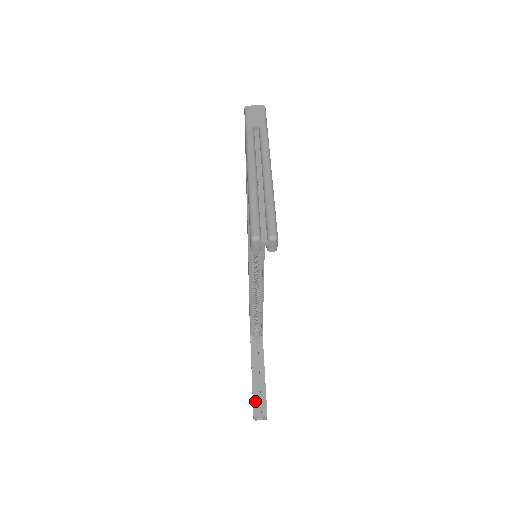
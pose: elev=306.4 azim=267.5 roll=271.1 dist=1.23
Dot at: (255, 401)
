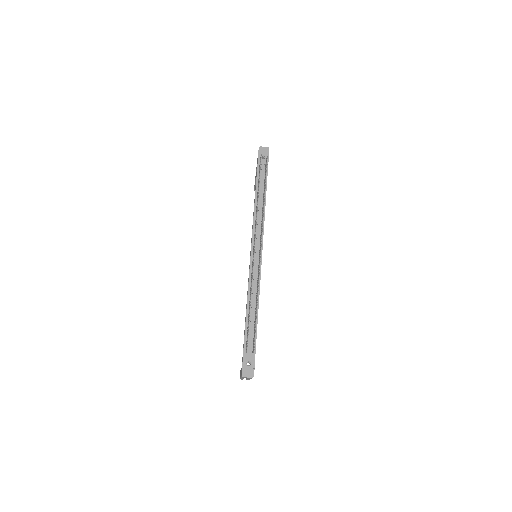
Dot at: occluded
